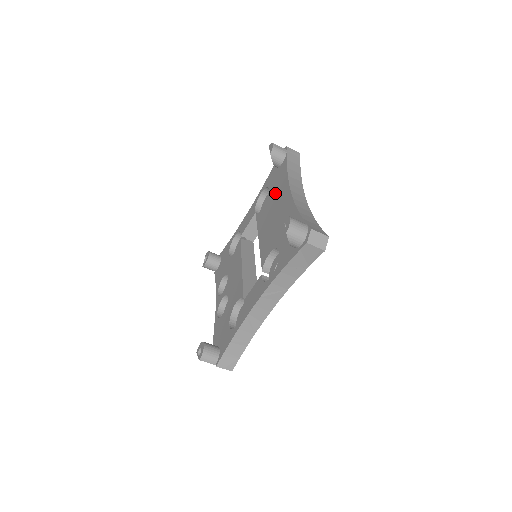
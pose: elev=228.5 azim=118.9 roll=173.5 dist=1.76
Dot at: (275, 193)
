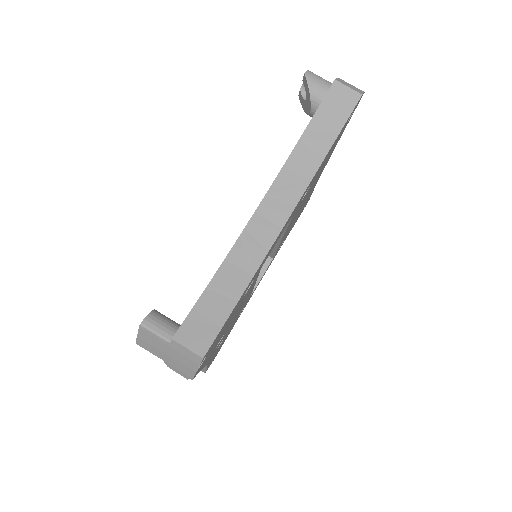
Dot at: occluded
